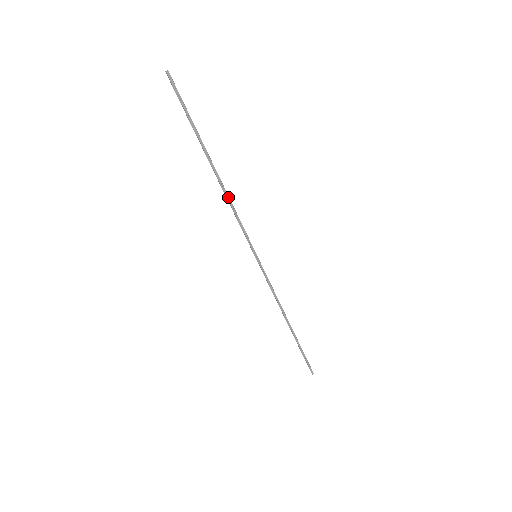
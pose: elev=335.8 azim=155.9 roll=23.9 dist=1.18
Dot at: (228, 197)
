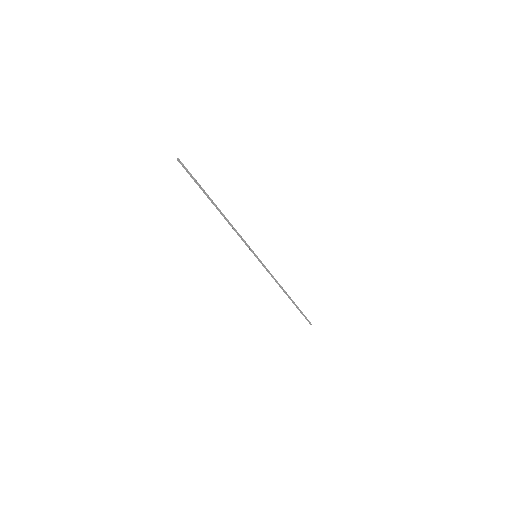
Dot at: (230, 224)
